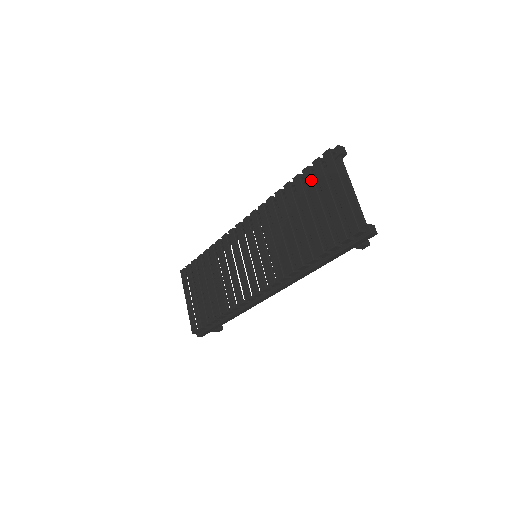
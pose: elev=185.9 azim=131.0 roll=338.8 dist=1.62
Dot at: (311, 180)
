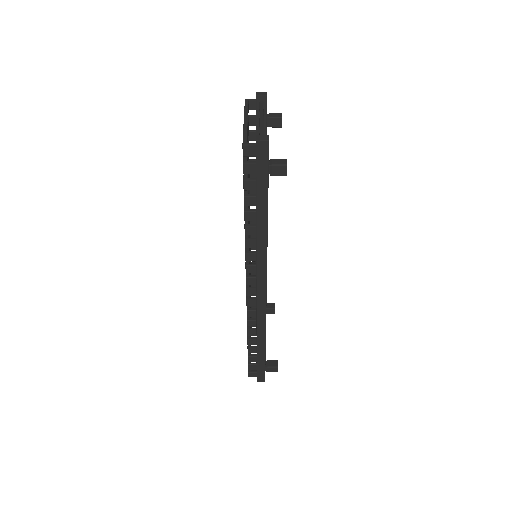
Dot at: occluded
